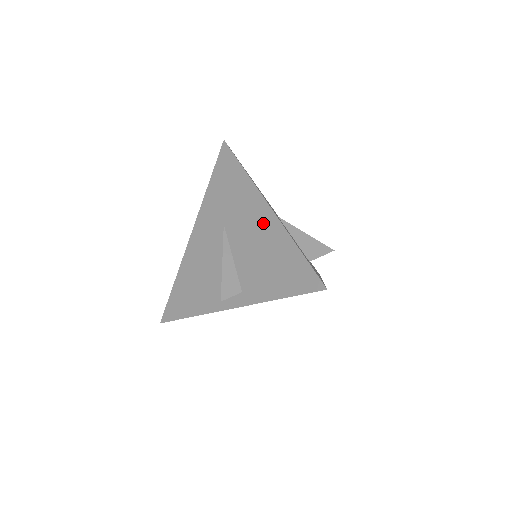
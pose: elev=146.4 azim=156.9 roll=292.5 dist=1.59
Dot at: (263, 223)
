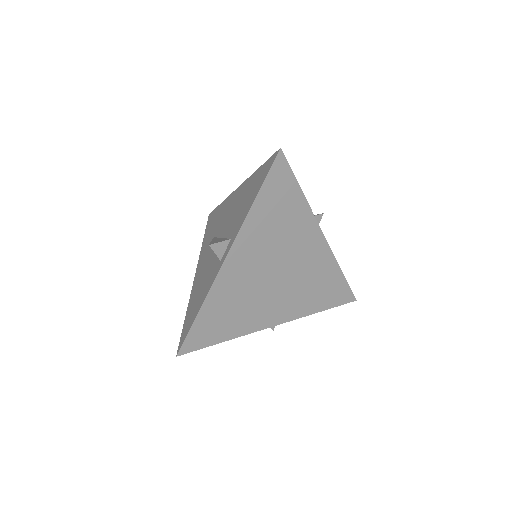
Dot at: (236, 197)
